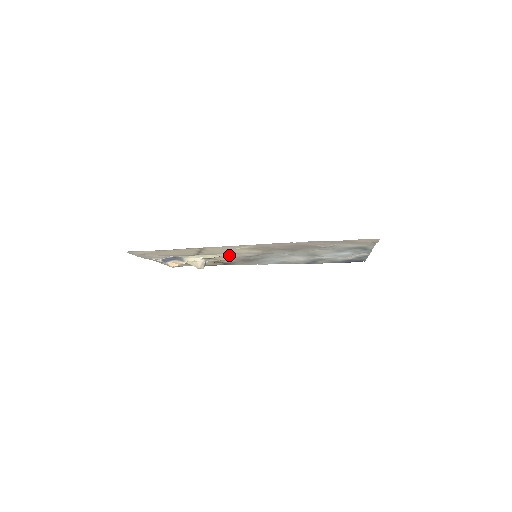
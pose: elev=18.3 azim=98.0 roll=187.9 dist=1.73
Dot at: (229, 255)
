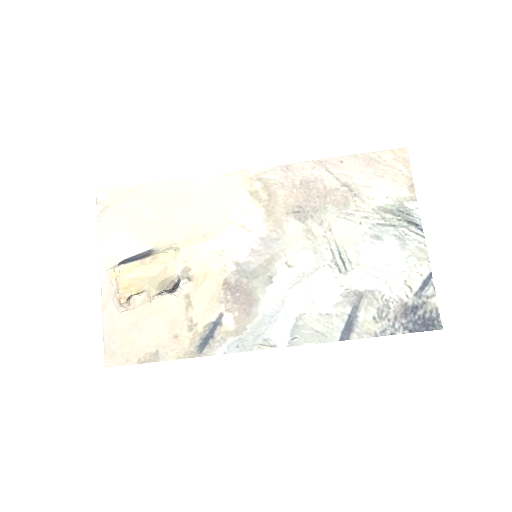
Dot at: (218, 246)
